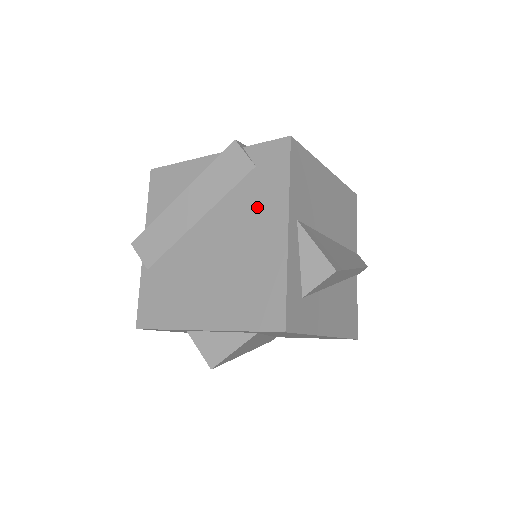
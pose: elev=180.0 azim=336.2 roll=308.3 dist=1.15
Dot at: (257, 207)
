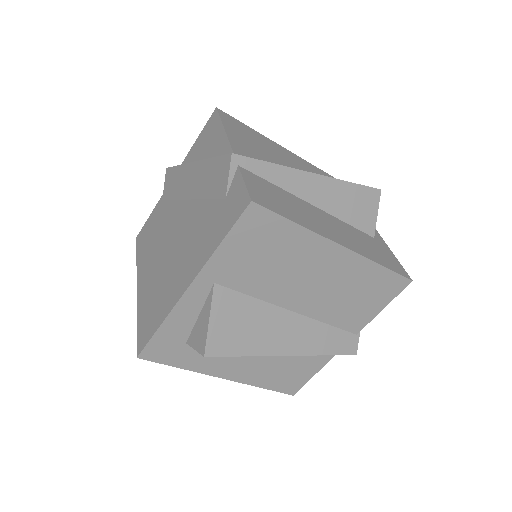
Dot at: (199, 239)
